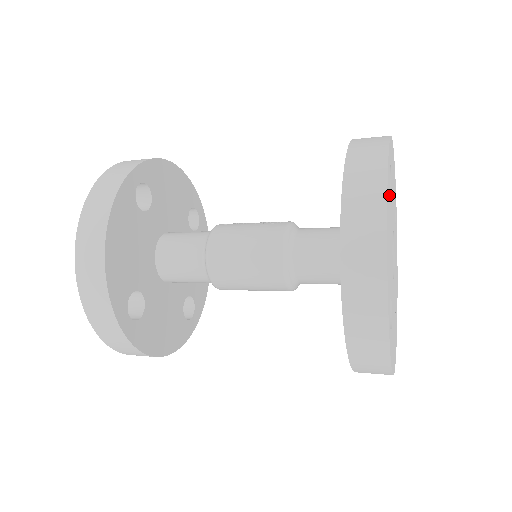
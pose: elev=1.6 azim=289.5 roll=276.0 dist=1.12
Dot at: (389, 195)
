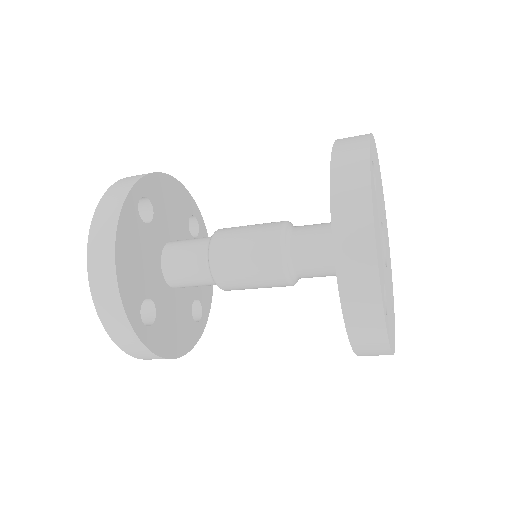
Dot at: (374, 189)
